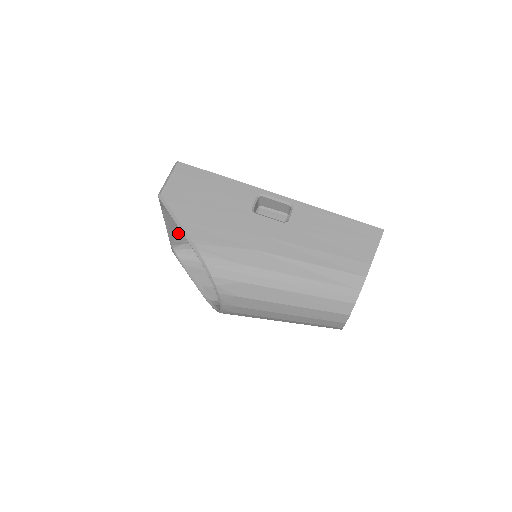
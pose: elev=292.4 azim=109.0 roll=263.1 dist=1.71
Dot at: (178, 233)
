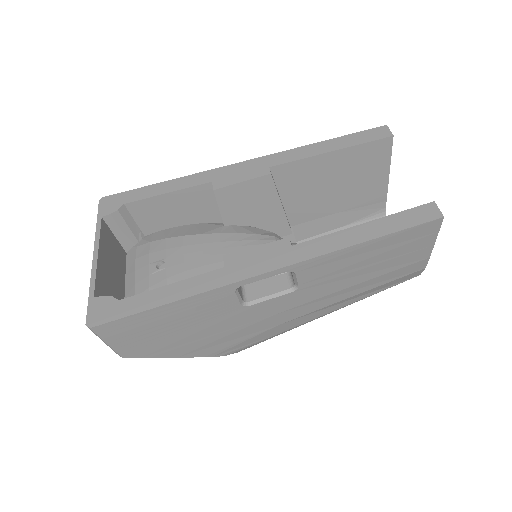
Dot at: occluded
